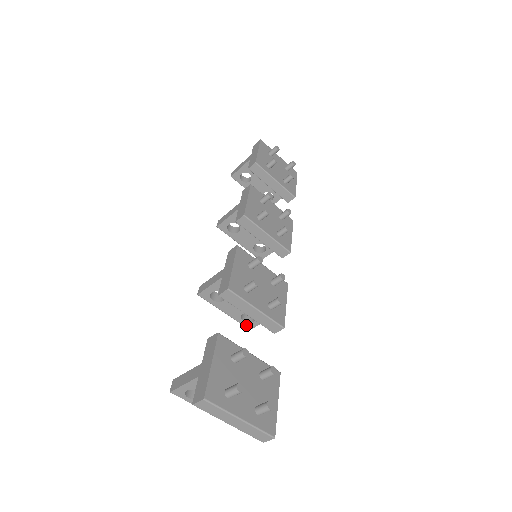
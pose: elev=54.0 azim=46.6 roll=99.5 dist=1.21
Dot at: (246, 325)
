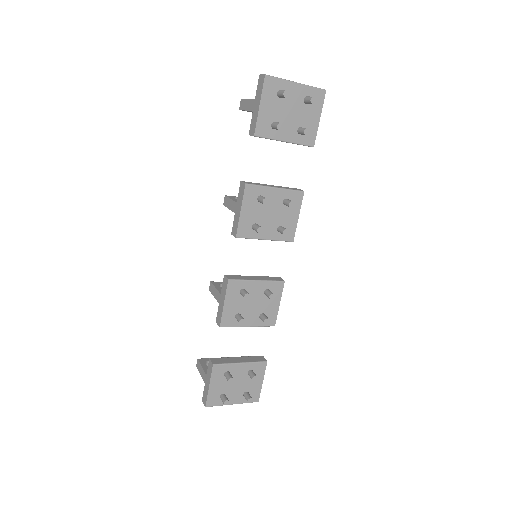
Dot at: occluded
